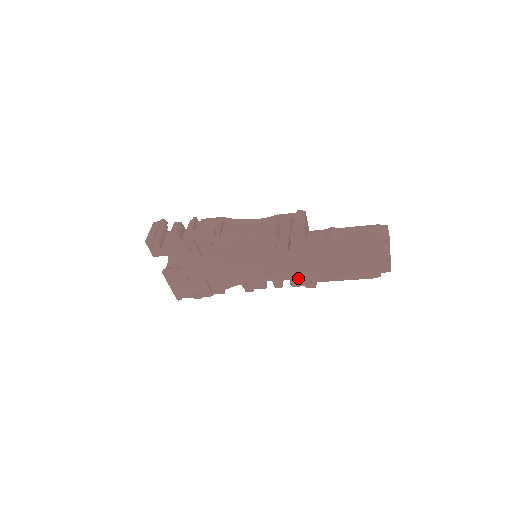
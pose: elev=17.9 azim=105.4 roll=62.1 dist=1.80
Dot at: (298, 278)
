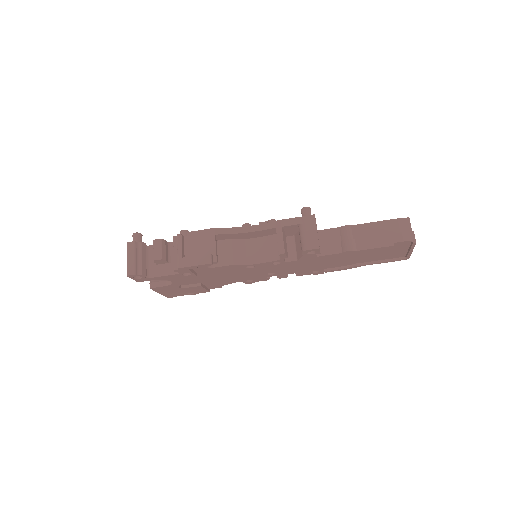
Dot at: (305, 271)
